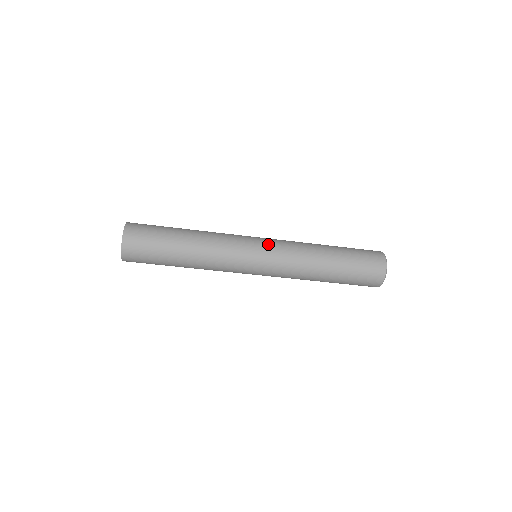
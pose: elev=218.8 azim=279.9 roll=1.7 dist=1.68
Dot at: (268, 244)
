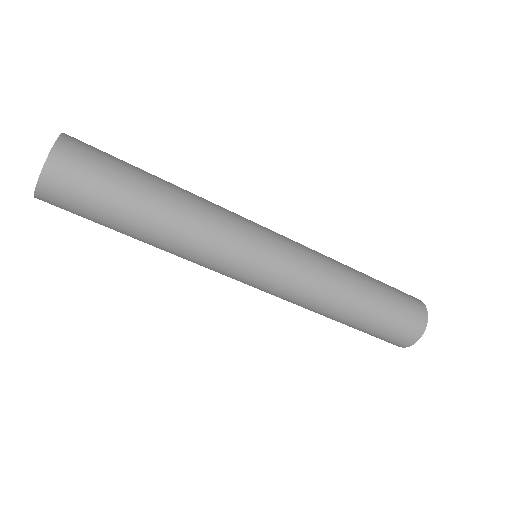
Dot at: (281, 235)
